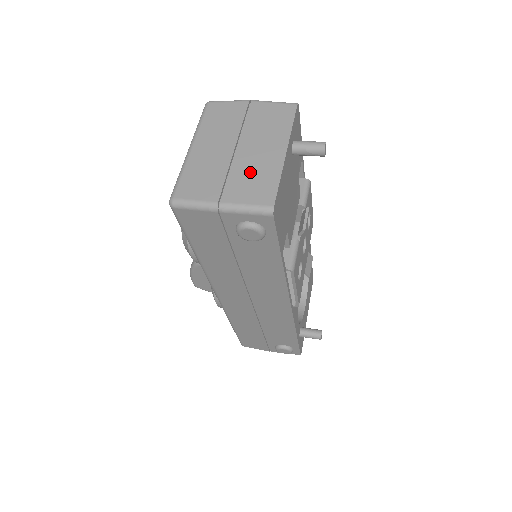
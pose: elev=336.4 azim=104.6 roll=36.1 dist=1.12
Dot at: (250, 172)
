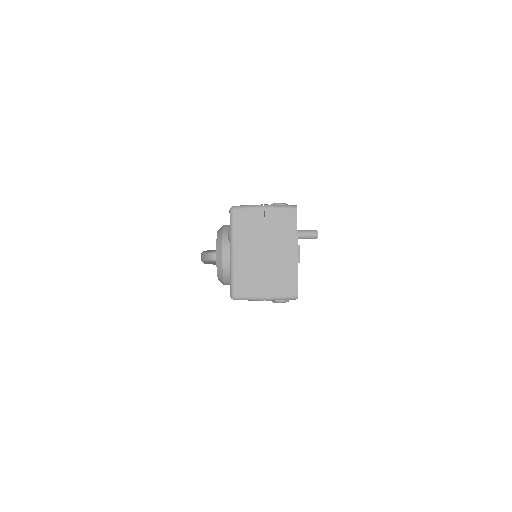
Dot at: (278, 272)
